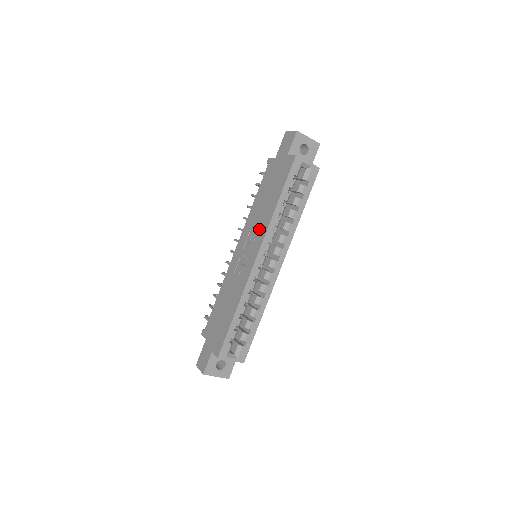
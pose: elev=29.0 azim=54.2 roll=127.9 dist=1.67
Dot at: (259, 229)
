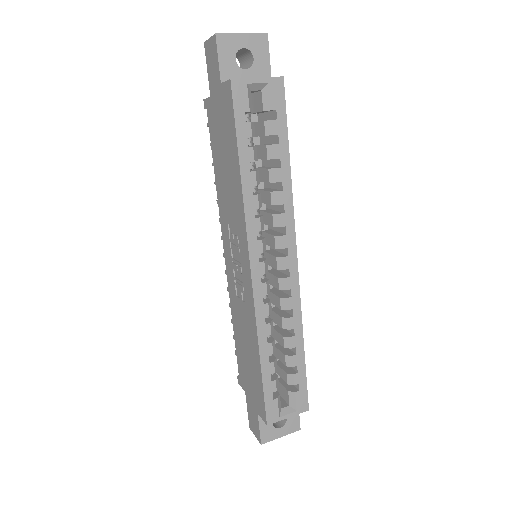
Dot at: (236, 222)
